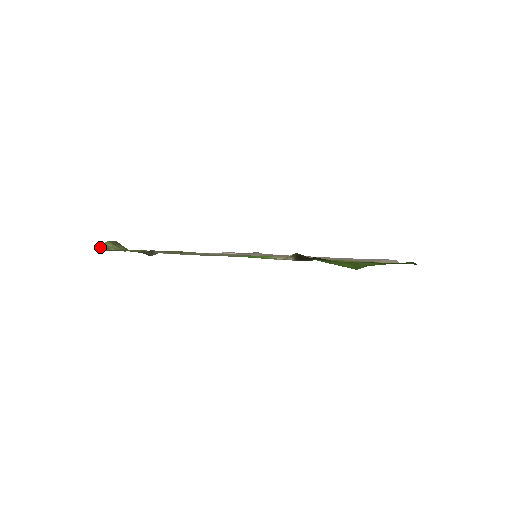
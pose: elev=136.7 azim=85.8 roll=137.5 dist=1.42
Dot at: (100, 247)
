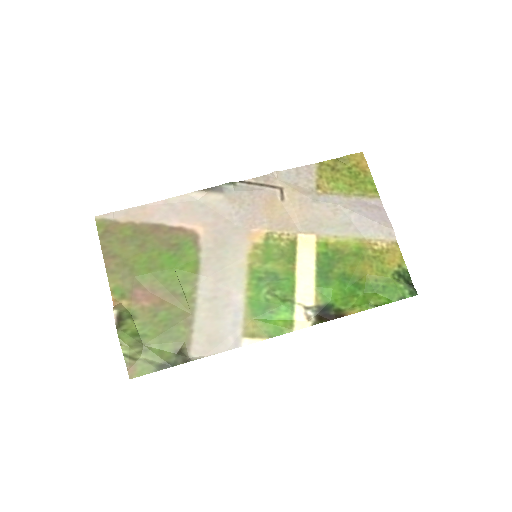
Dot at: (126, 361)
